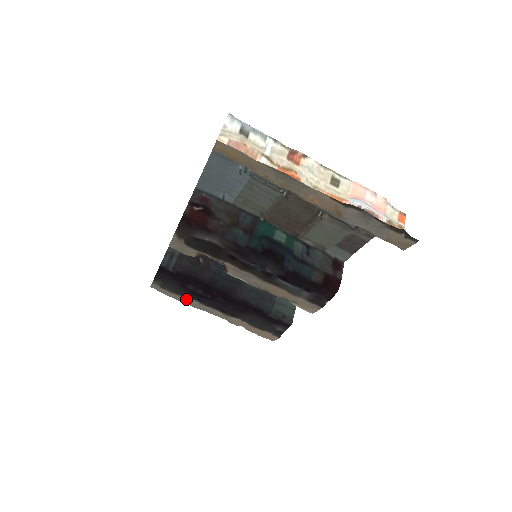
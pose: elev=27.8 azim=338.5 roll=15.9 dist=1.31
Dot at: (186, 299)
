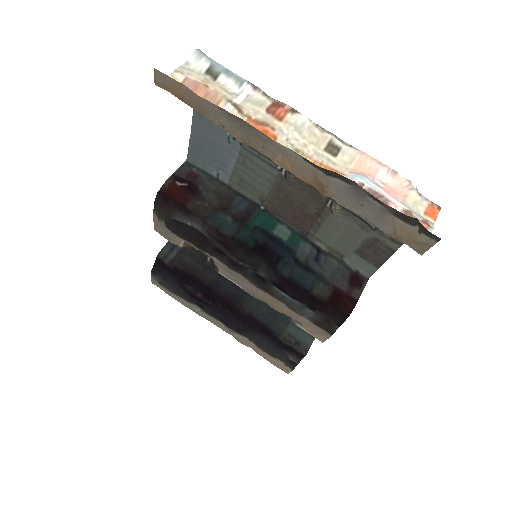
Dot at: (187, 303)
